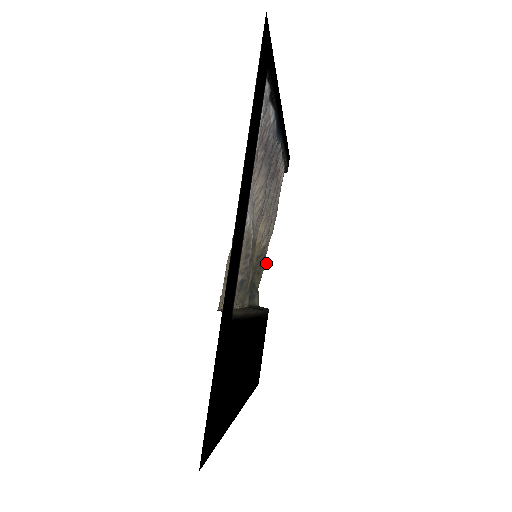
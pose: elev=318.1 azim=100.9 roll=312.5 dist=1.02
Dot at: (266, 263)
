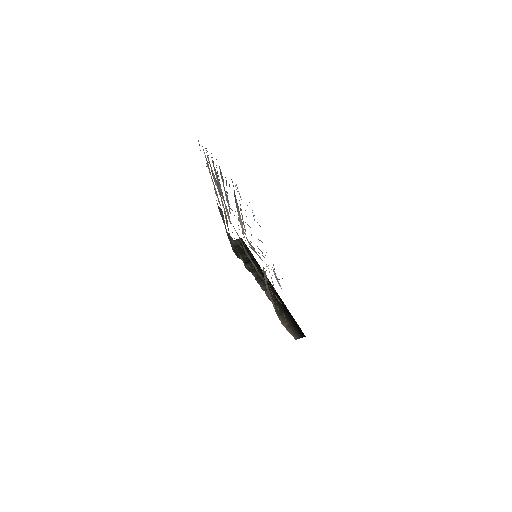
Dot at: (222, 211)
